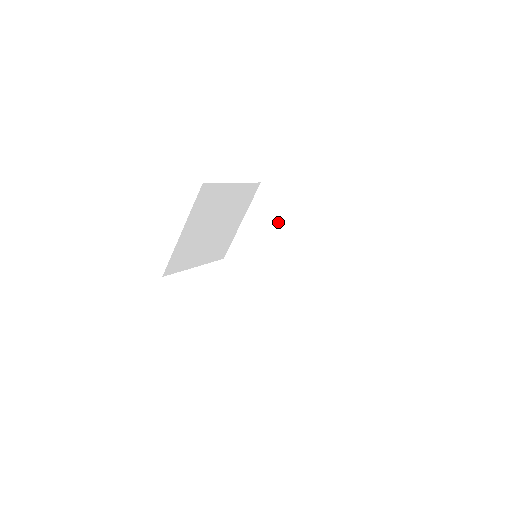
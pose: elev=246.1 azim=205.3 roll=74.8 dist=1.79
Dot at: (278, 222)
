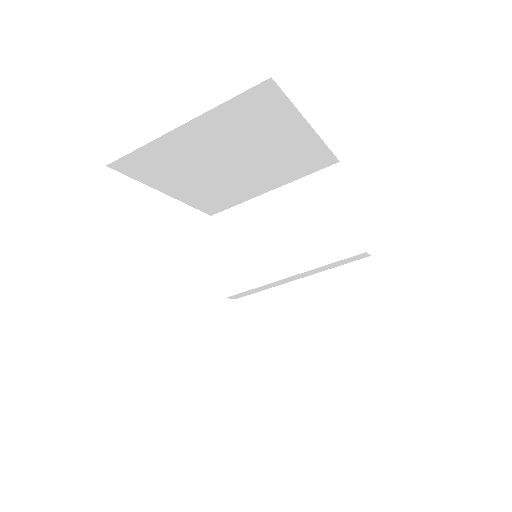
Dot at: (259, 139)
